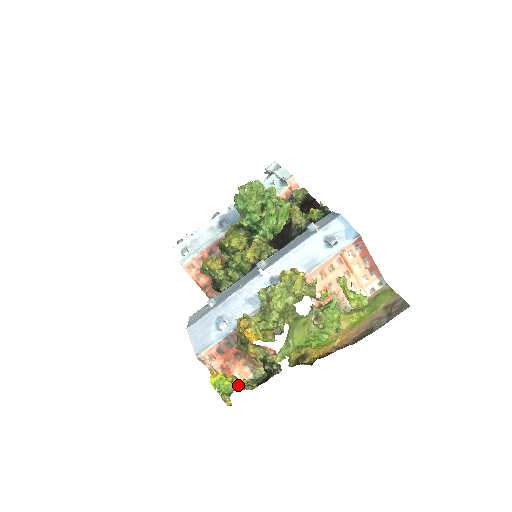
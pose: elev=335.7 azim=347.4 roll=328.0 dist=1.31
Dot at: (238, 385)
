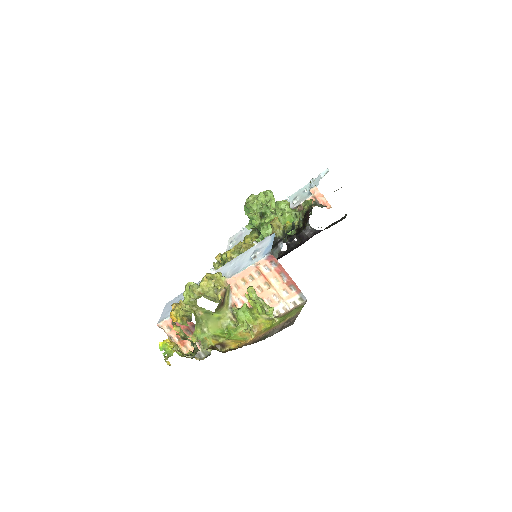
Dot at: (173, 352)
